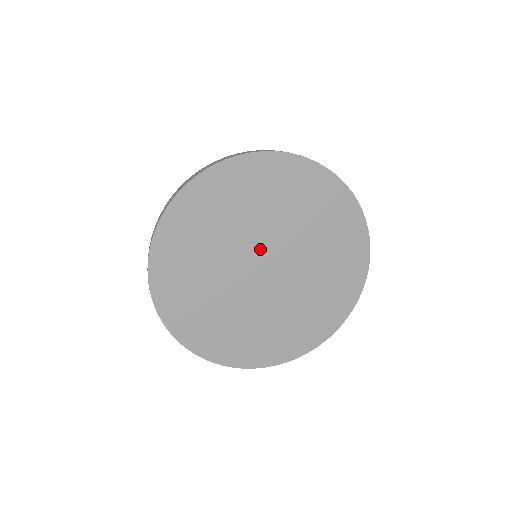
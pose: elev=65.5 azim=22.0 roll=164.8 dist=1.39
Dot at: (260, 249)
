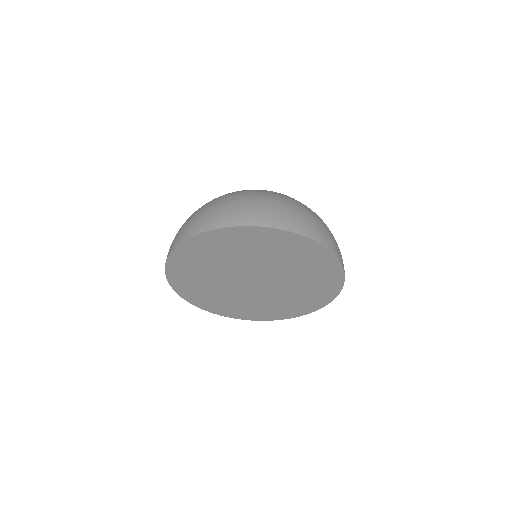
Dot at: (266, 275)
